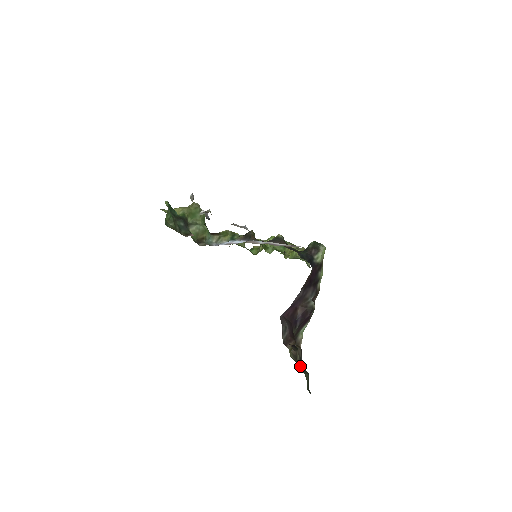
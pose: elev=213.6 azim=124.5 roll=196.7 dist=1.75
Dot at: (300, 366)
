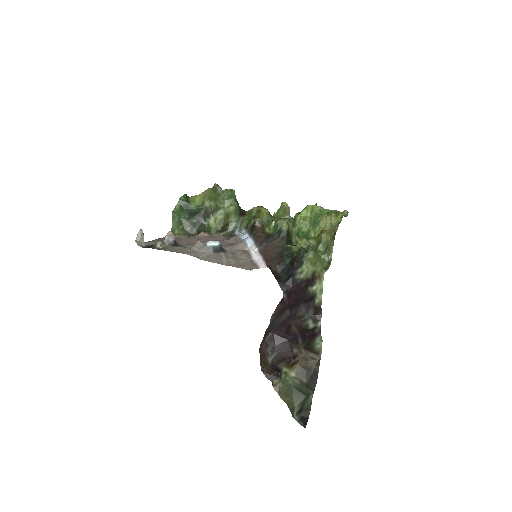
Dot at: (294, 388)
